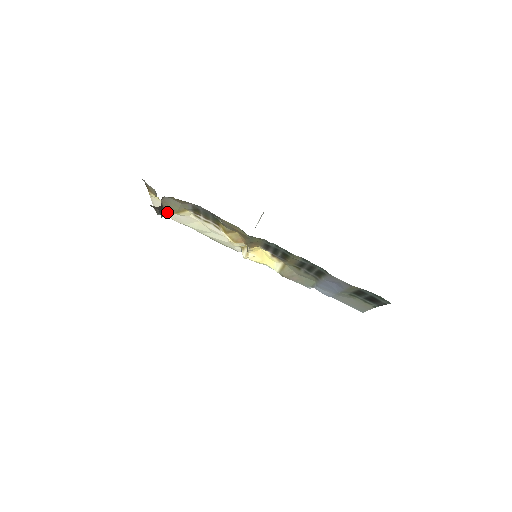
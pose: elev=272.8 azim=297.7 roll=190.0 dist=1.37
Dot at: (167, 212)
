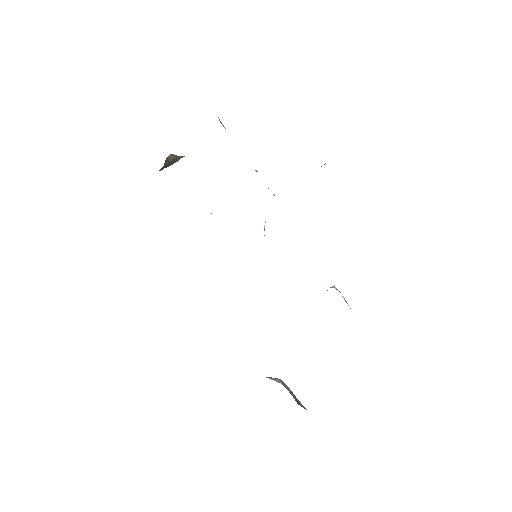
Dot at: occluded
